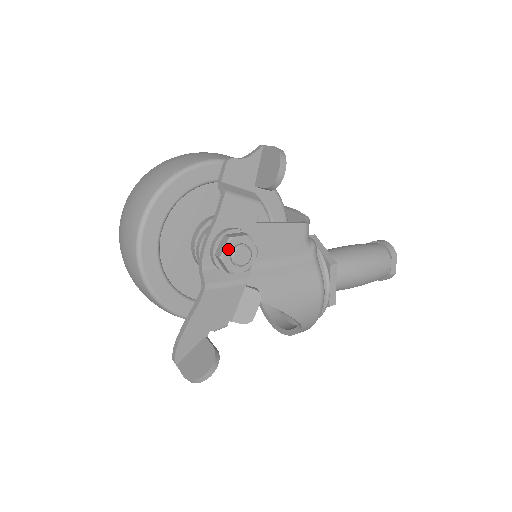
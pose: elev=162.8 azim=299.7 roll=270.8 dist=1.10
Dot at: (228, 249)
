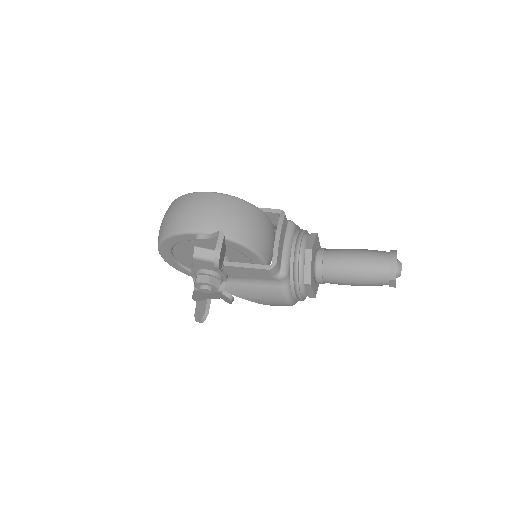
Dot at: (197, 285)
